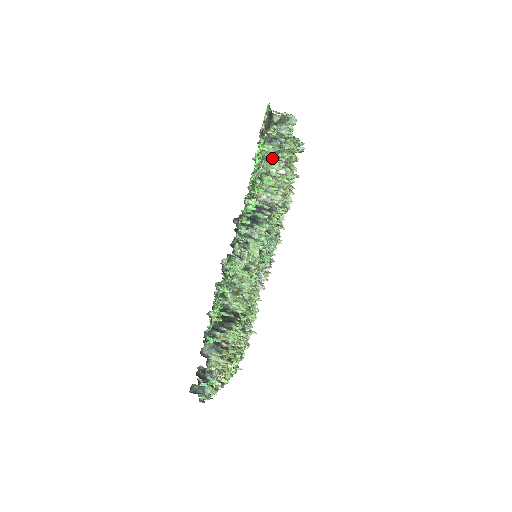
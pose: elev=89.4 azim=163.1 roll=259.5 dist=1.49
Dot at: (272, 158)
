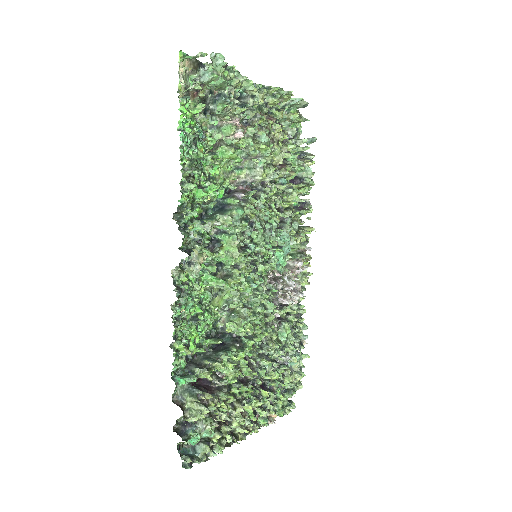
Dot at: occluded
